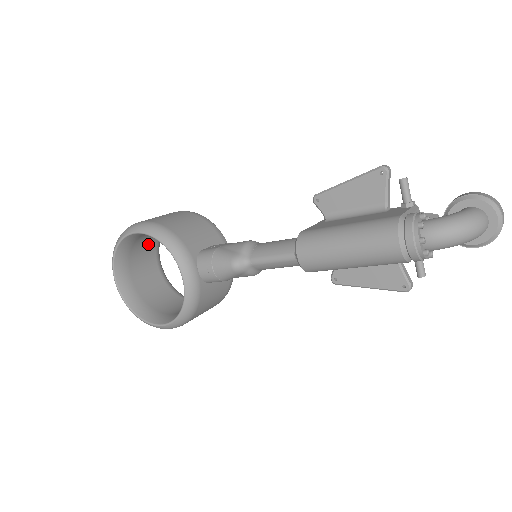
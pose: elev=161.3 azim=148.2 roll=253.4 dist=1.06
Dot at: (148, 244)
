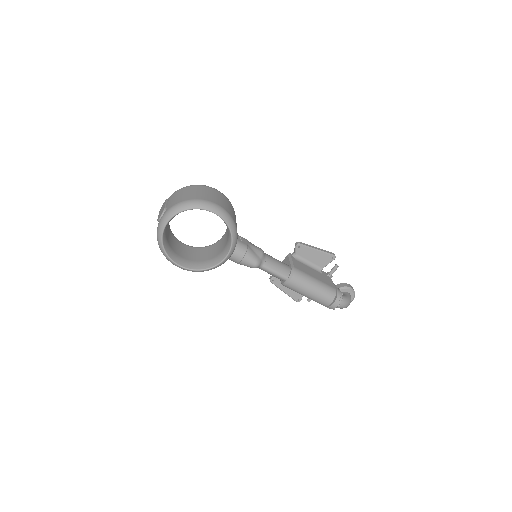
Dot at: occluded
